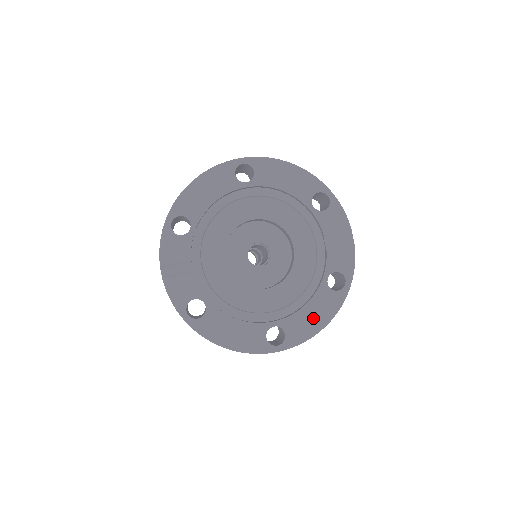
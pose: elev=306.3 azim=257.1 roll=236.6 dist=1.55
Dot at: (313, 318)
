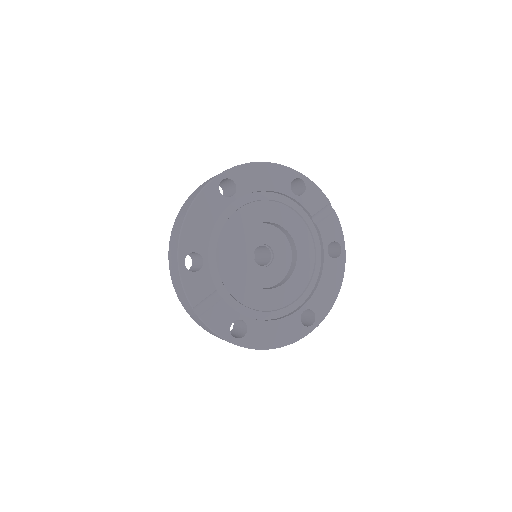
Dot at: (329, 289)
